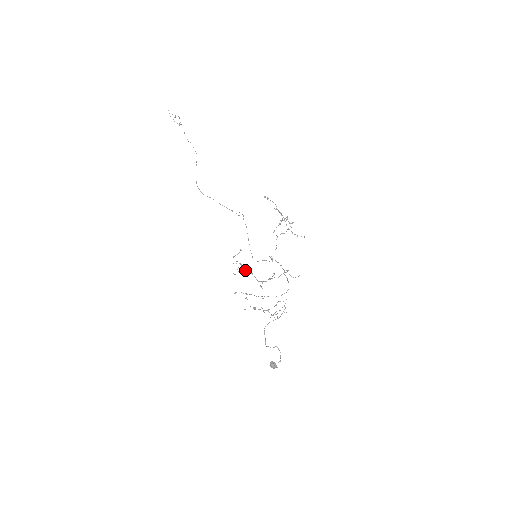
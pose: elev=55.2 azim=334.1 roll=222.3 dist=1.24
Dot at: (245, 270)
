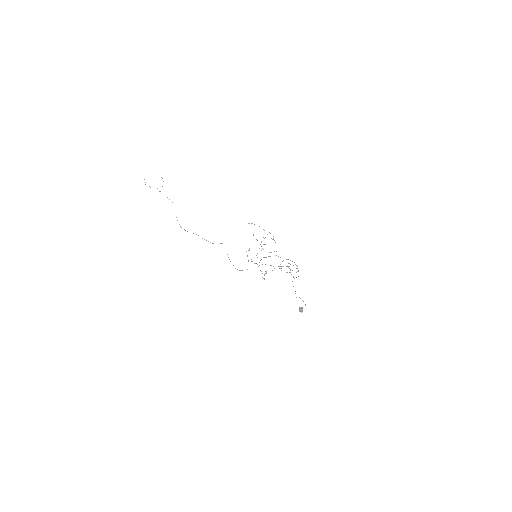
Dot at: occluded
